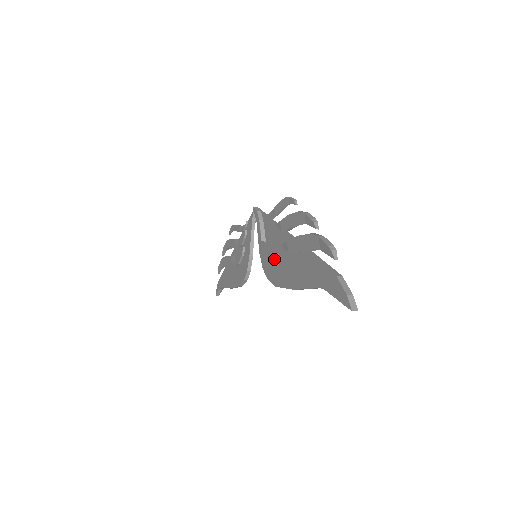
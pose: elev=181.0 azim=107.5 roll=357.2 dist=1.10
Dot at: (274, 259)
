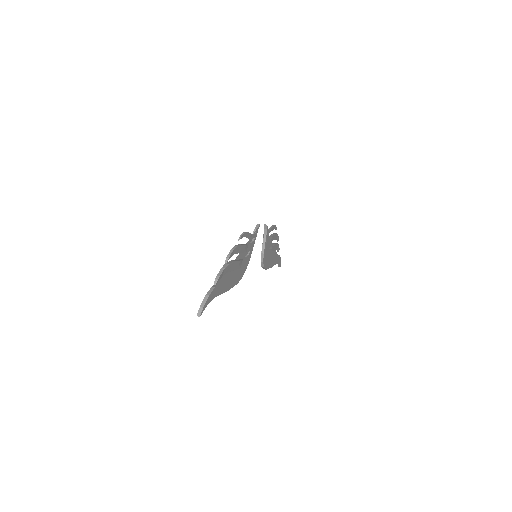
Dot at: occluded
